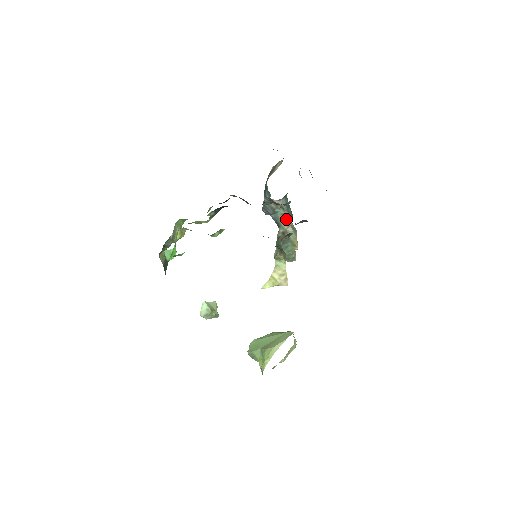
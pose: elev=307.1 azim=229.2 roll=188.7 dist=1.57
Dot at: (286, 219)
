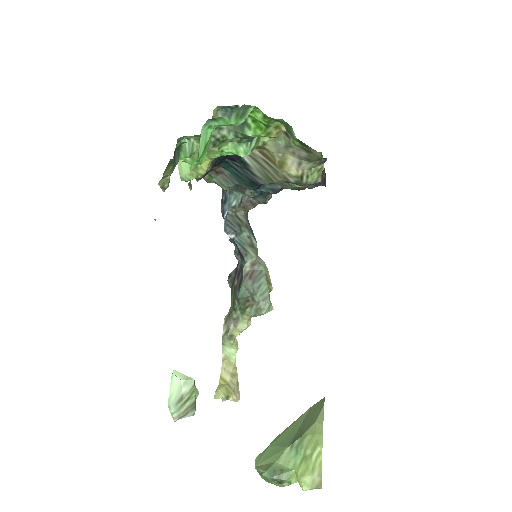
Dot at: (252, 245)
